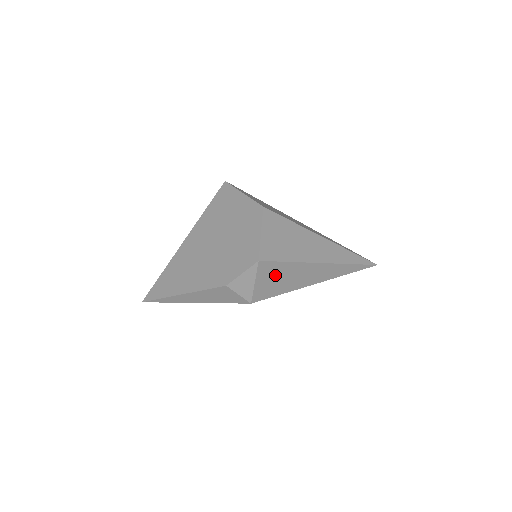
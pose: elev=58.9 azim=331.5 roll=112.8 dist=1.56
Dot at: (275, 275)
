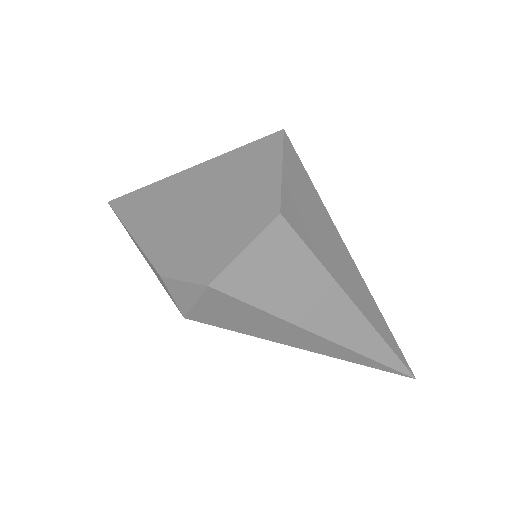
Dot at: (234, 311)
